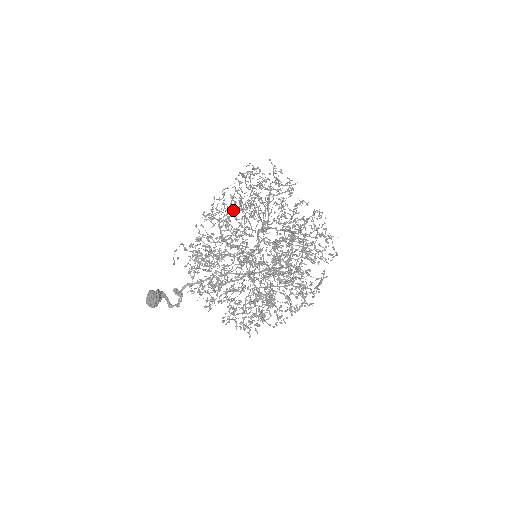
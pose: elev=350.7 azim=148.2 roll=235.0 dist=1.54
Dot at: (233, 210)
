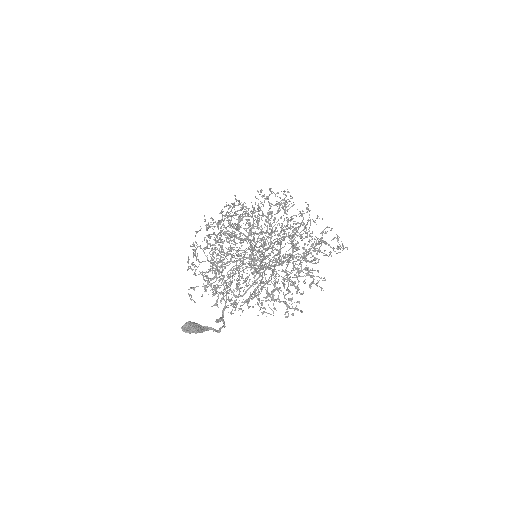
Dot at: occluded
